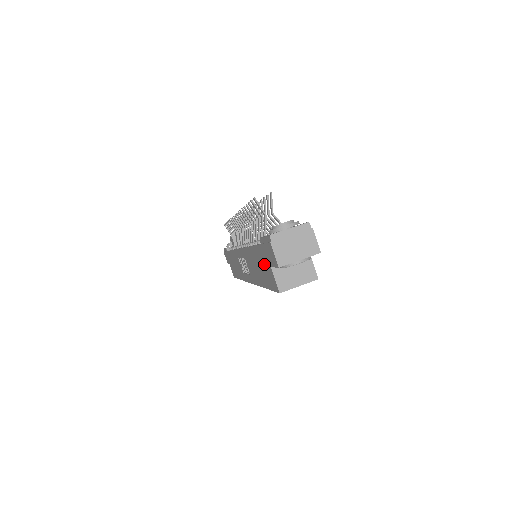
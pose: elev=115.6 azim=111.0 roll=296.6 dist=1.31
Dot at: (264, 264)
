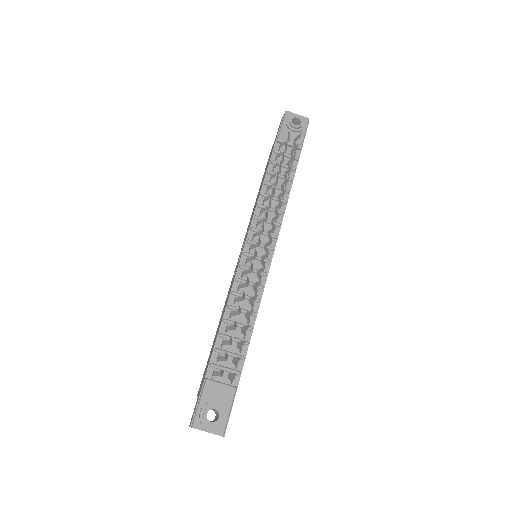
Dot at: (205, 372)
